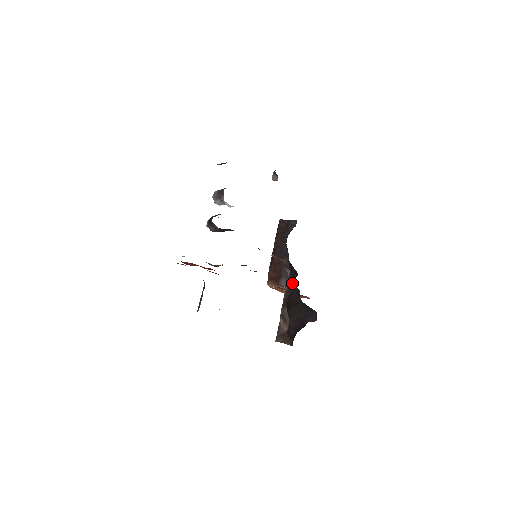
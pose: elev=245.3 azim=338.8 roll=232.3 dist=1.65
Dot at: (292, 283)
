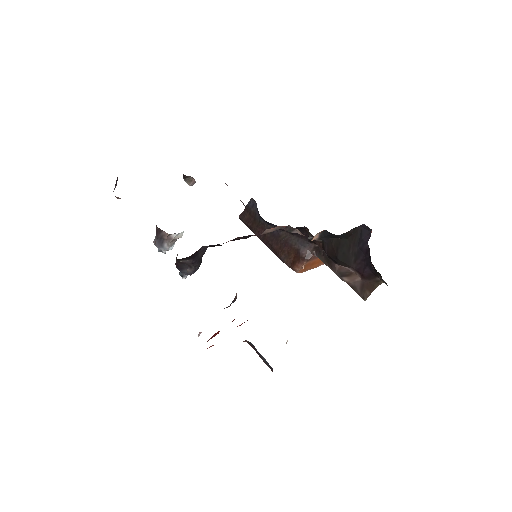
Dot at: occluded
